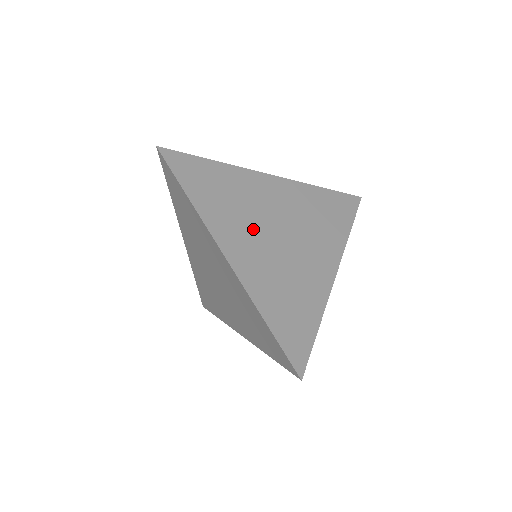
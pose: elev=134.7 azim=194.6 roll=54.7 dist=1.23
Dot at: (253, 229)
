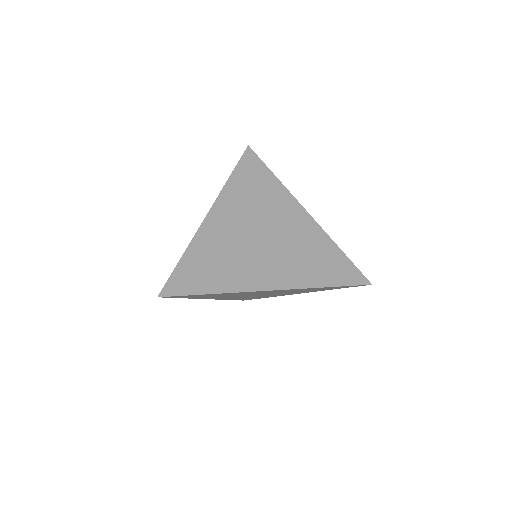
Dot at: (252, 256)
